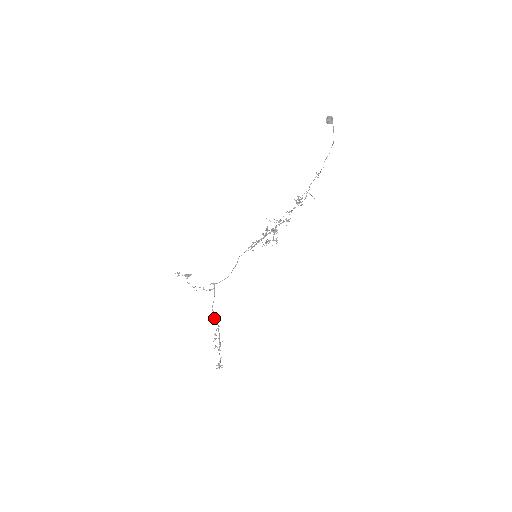
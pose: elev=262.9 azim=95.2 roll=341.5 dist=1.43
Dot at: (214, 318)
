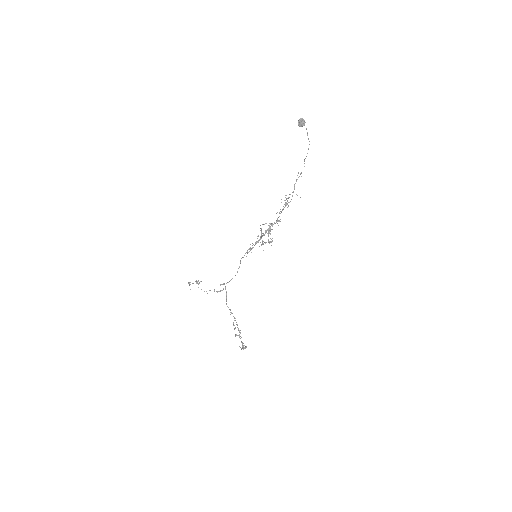
Dot at: (230, 312)
